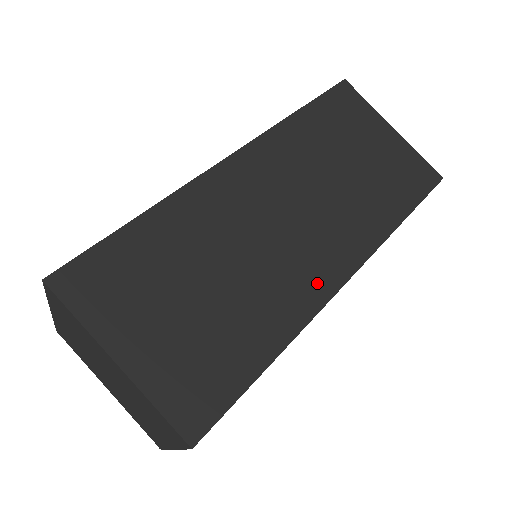
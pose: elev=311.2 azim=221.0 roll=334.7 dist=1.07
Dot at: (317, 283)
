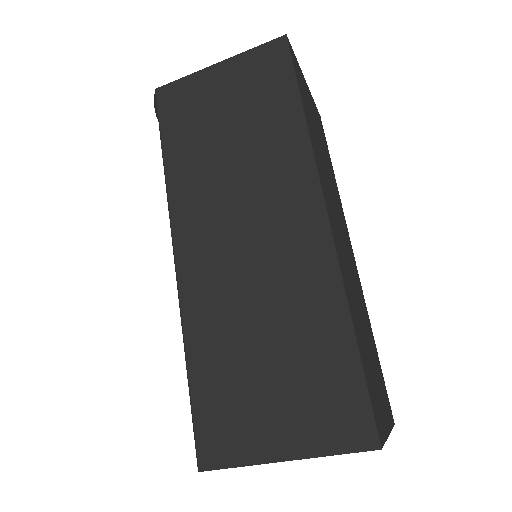
Dot at: (356, 271)
